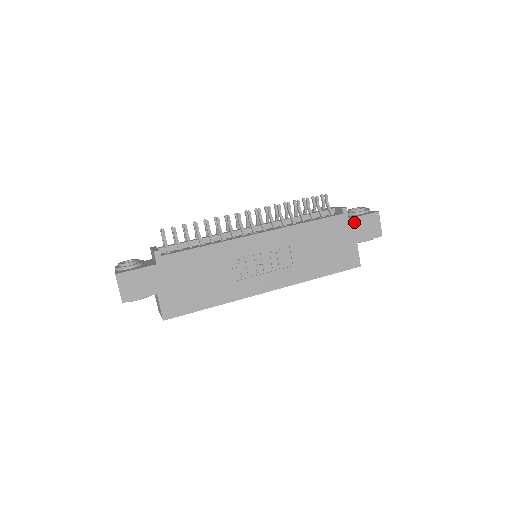
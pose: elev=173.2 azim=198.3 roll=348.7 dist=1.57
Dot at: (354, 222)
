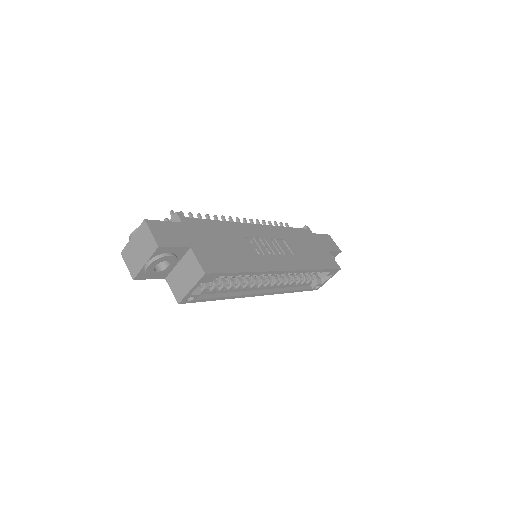
Dot at: (318, 237)
